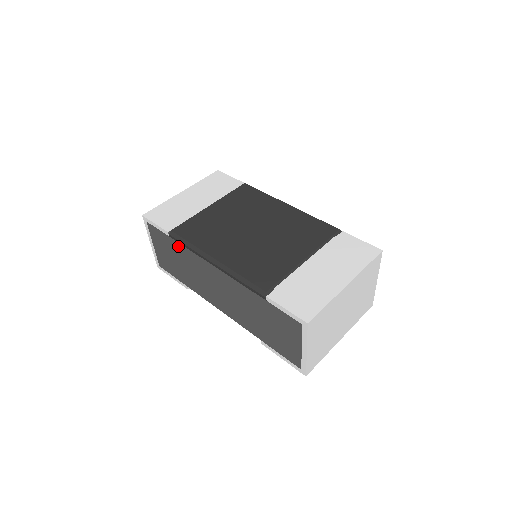
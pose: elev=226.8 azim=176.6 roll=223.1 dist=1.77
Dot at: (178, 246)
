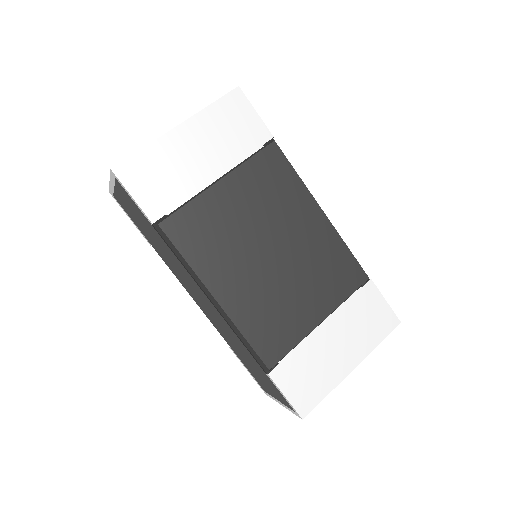
Dot at: (162, 240)
